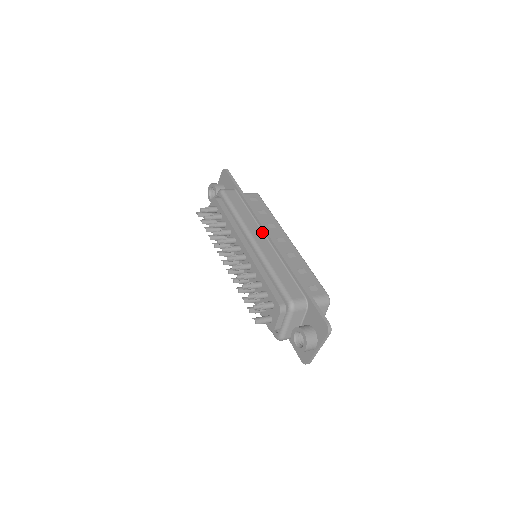
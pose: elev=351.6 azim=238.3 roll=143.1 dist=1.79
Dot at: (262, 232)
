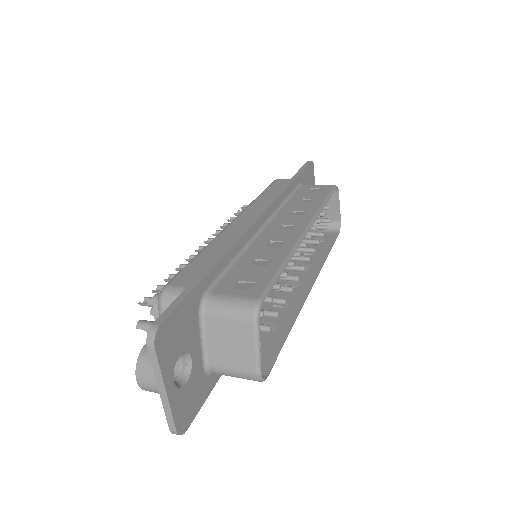
Dot at: occluded
